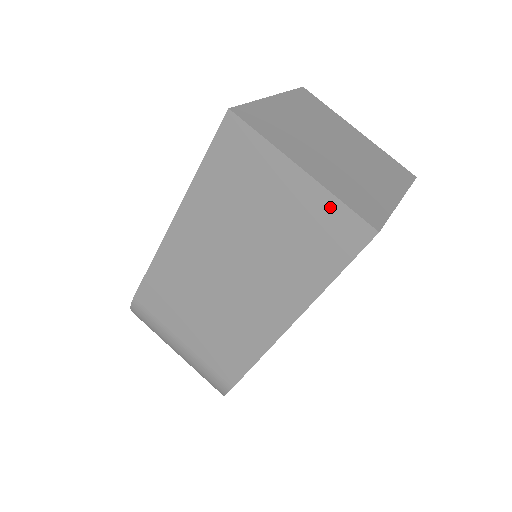
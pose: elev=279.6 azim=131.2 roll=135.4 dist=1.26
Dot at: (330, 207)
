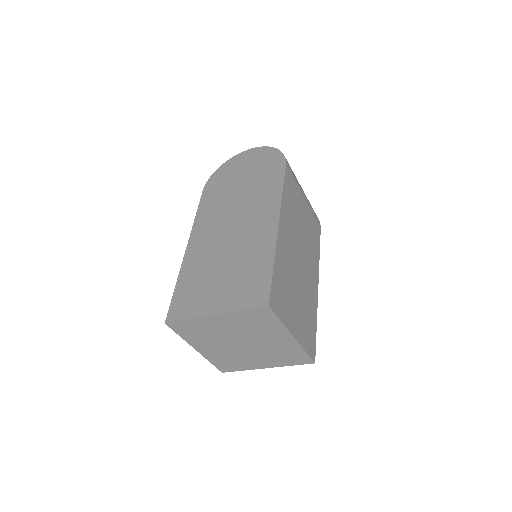
Dot at: occluded
